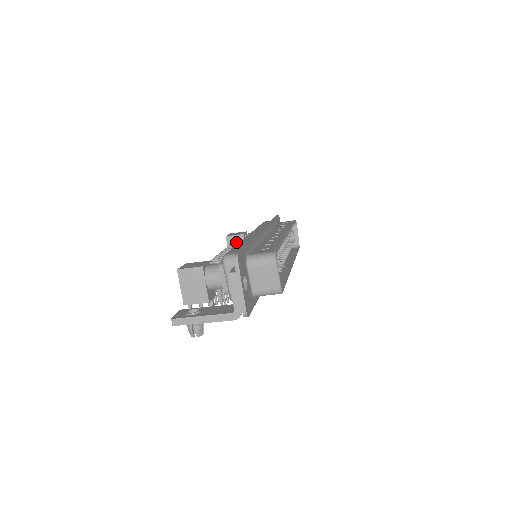
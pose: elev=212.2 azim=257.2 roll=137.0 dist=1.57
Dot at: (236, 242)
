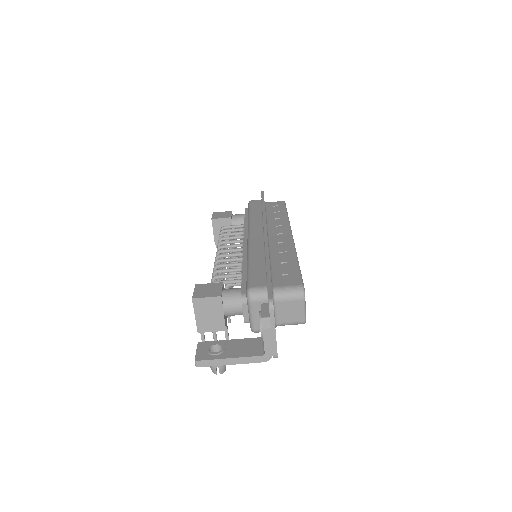
Dot at: (226, 230)
